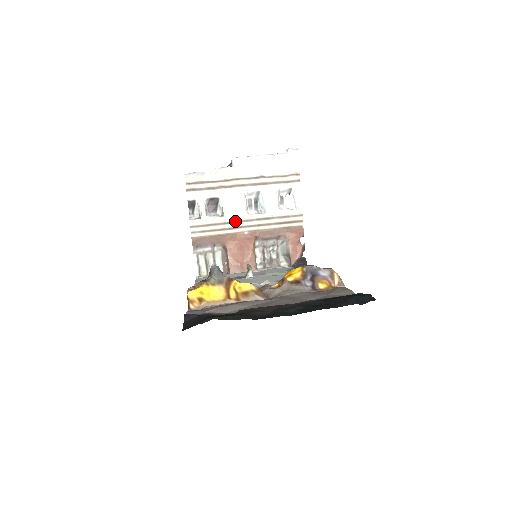
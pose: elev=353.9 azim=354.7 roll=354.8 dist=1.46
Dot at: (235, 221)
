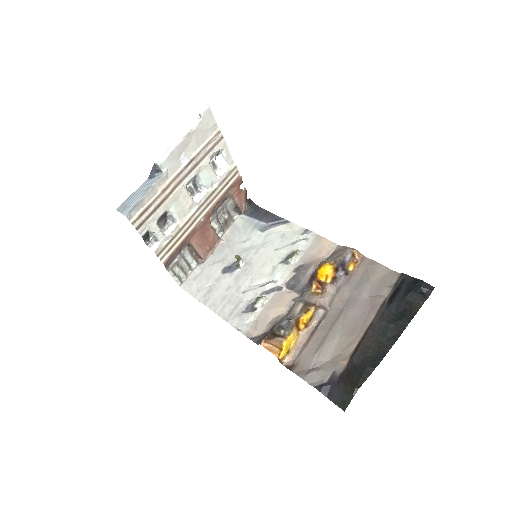
Dot at: (189, 218)
